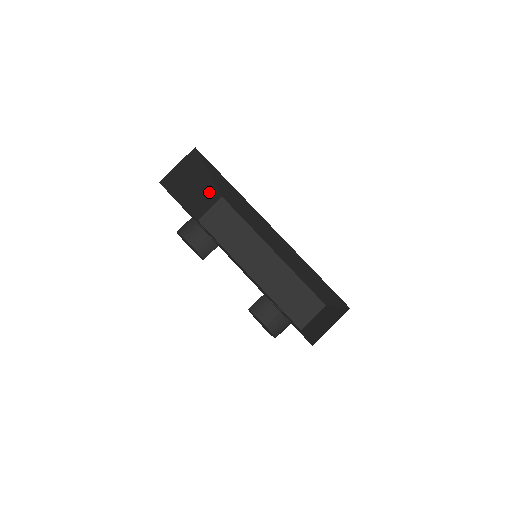
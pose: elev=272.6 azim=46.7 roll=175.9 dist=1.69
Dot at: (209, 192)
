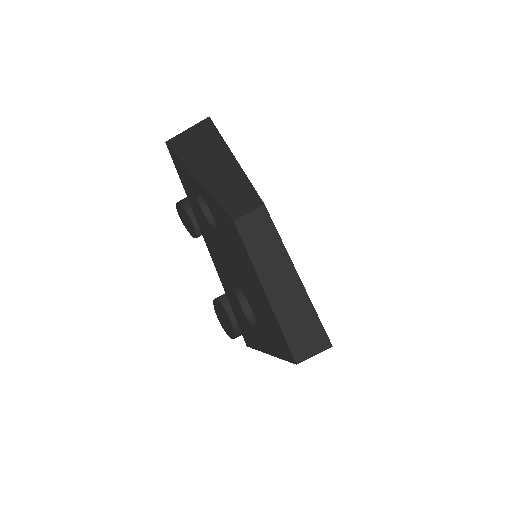
Dot at: (244, 189)
